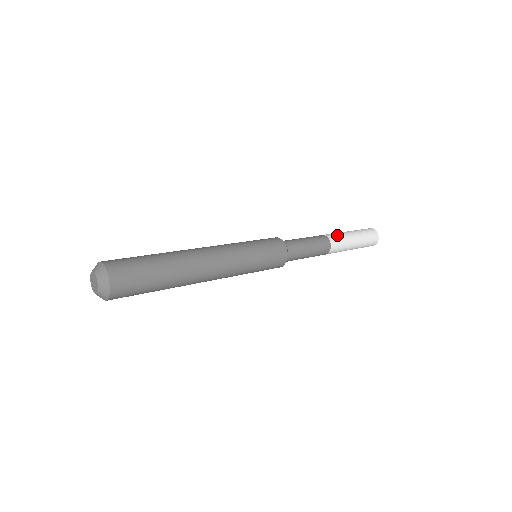
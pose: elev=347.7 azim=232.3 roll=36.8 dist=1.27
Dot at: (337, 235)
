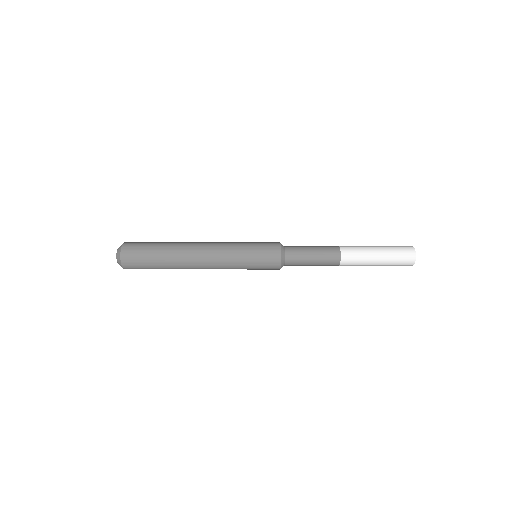
Dot at: (353, 246)
